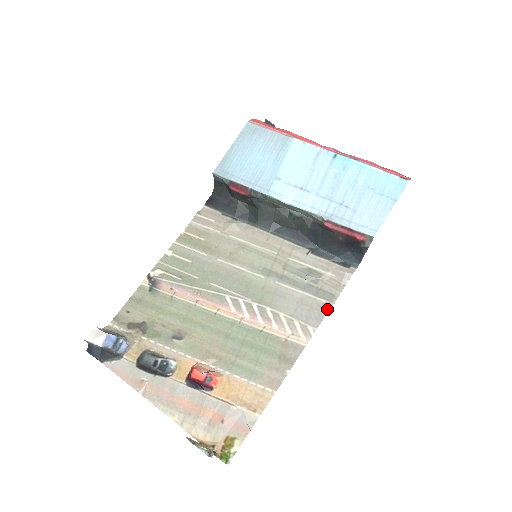
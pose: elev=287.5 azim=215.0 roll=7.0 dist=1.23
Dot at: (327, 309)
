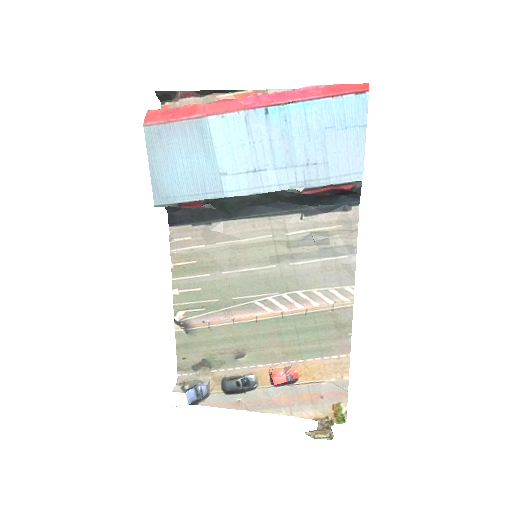
Dot at: (353, 263)
